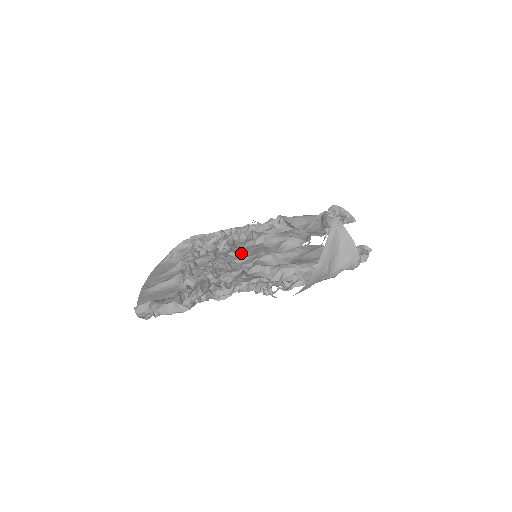
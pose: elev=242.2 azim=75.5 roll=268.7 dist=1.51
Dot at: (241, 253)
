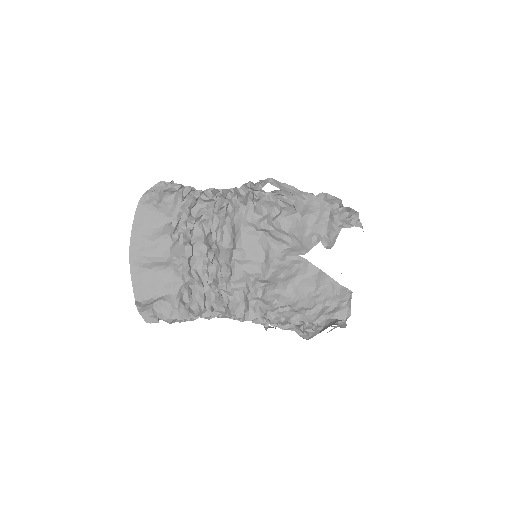
Dot at: (241, 243)
